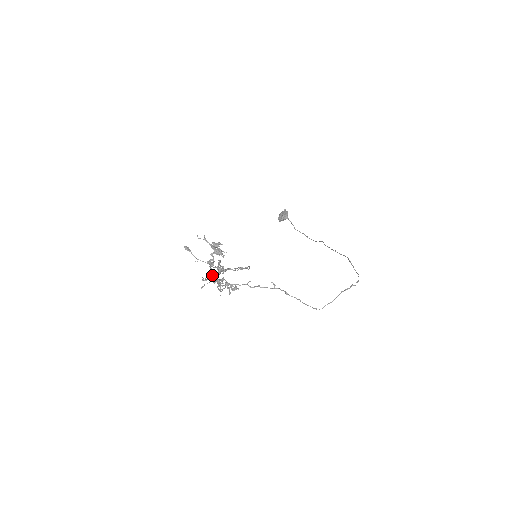
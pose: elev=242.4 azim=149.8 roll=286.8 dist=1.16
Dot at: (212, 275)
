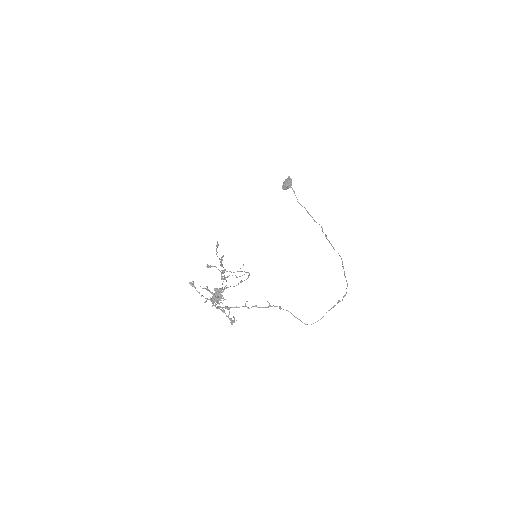
Dot at: occluded
